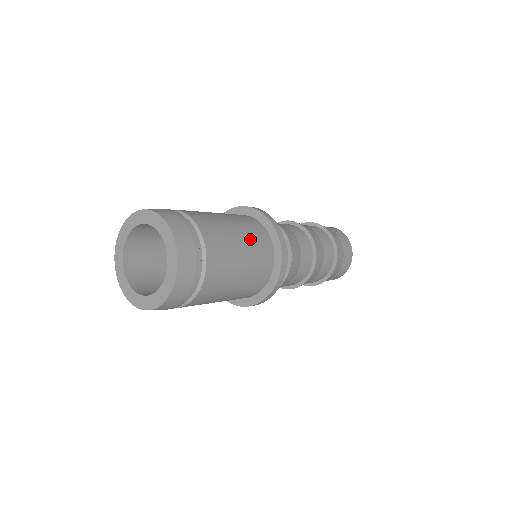
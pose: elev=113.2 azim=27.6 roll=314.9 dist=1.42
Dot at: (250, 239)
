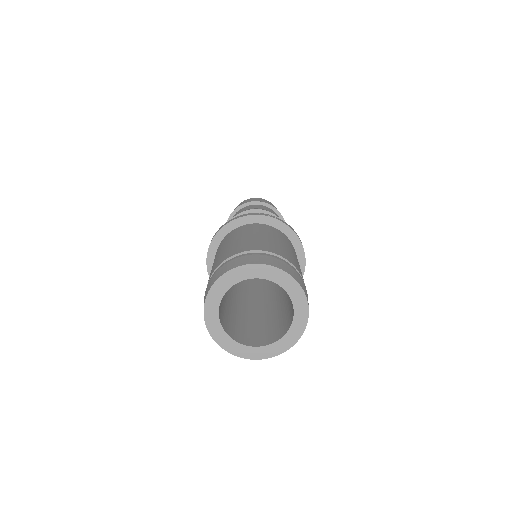
Dot at: (297, 259)
